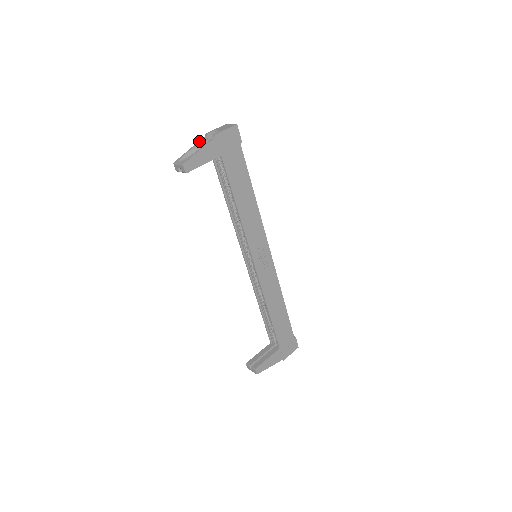
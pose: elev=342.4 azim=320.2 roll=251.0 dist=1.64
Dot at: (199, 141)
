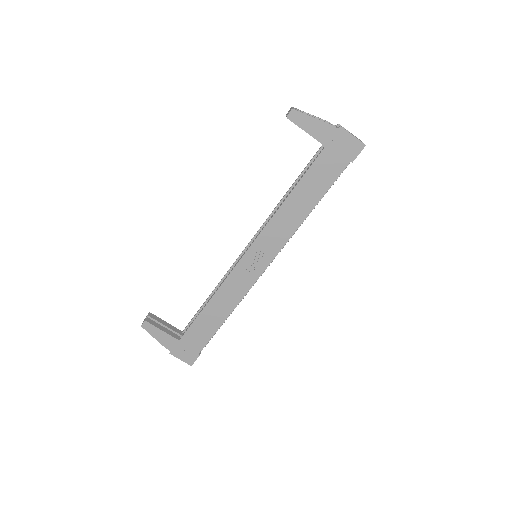
Dot at: occluded
